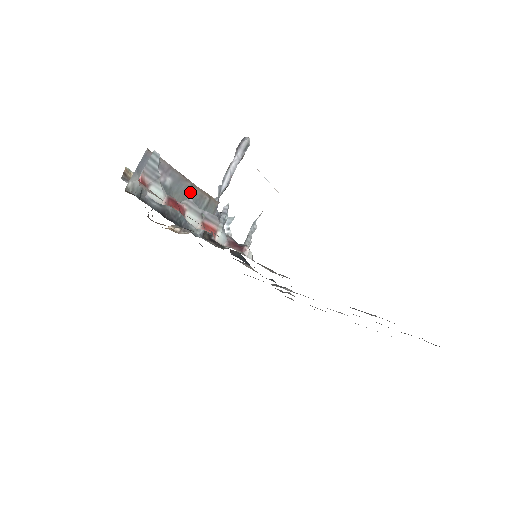
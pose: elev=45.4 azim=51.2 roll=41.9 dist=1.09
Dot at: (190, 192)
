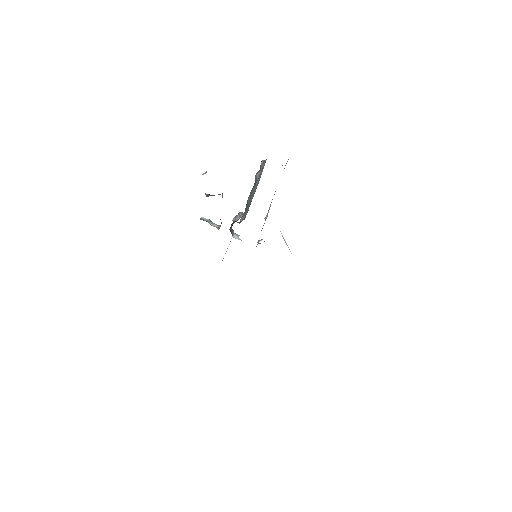
Dot at: (252, 197)
